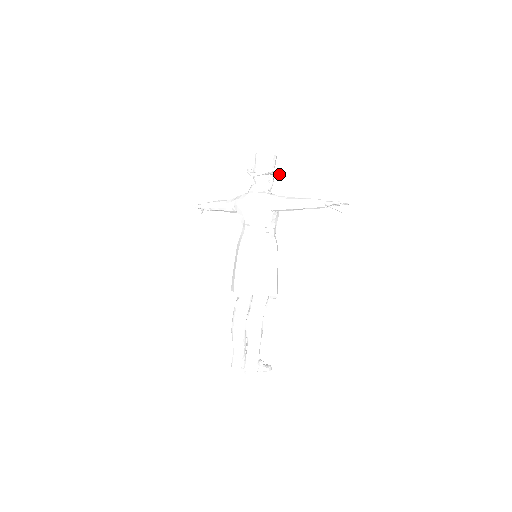
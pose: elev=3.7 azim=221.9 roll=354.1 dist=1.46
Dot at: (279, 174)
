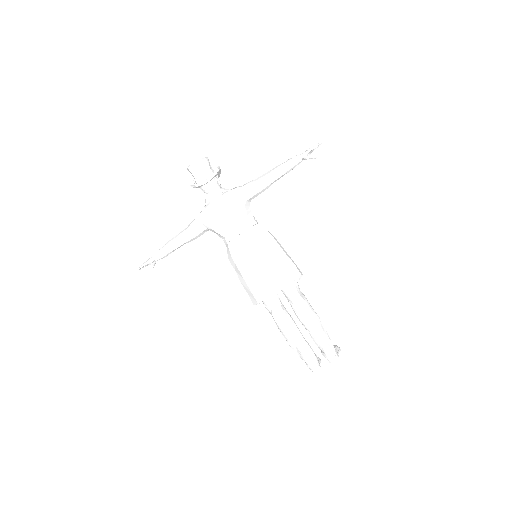
Dot at: (219, 175)
